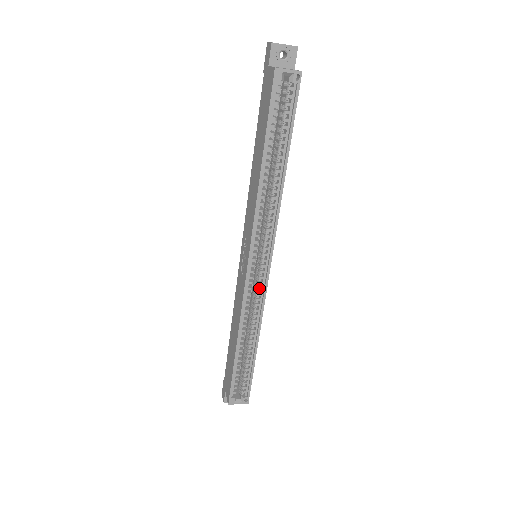
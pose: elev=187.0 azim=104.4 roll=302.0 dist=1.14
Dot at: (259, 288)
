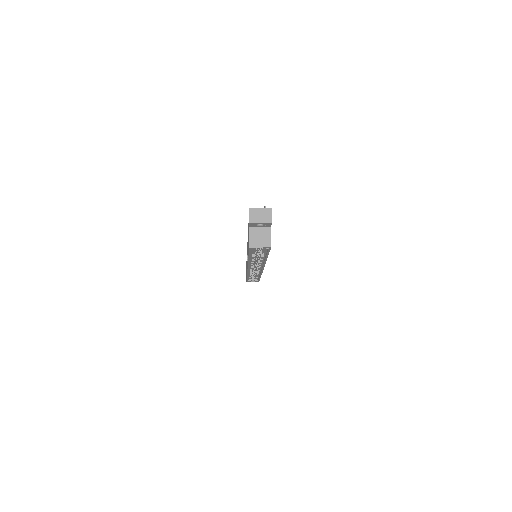
Dot at: (258, 270)
